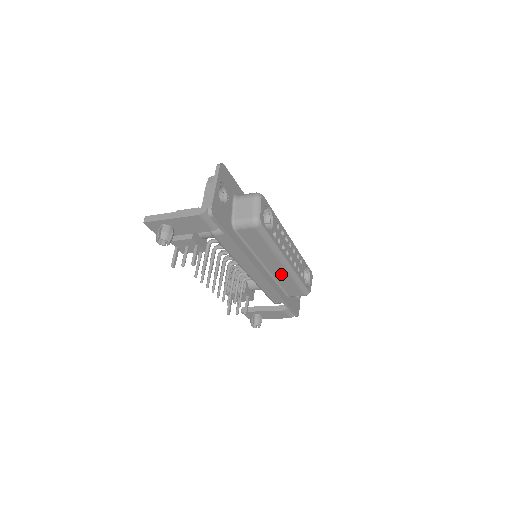
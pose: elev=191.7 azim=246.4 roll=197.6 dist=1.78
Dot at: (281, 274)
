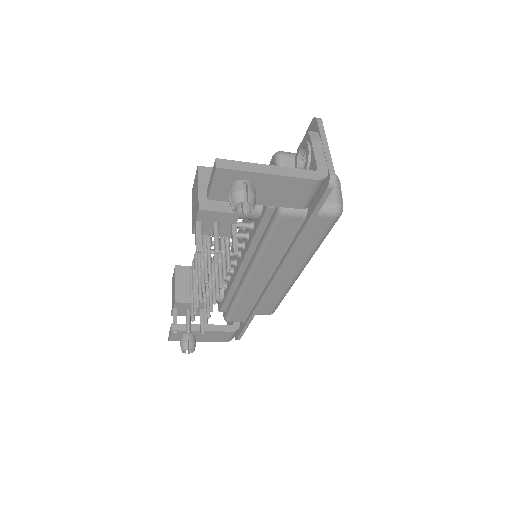
Dot at: (280, 284)
